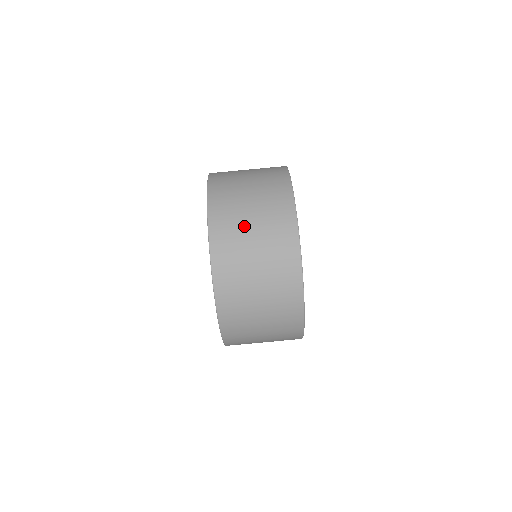
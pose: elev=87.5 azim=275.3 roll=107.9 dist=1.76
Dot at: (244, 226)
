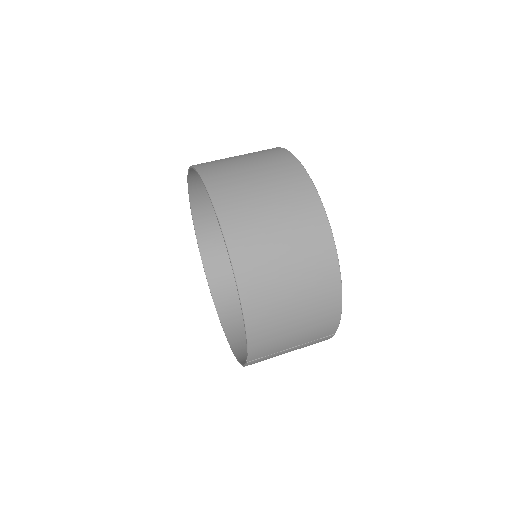
Dot at: occluded
